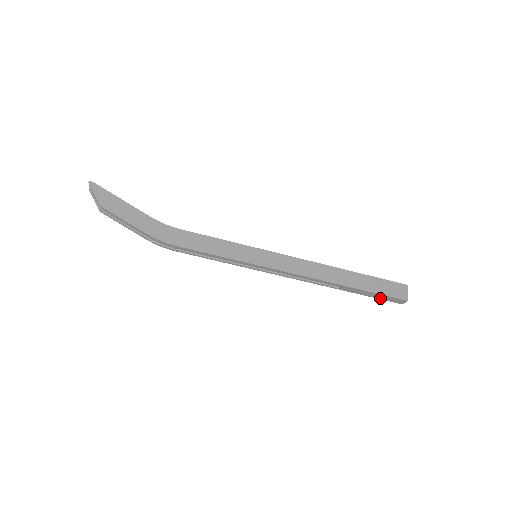
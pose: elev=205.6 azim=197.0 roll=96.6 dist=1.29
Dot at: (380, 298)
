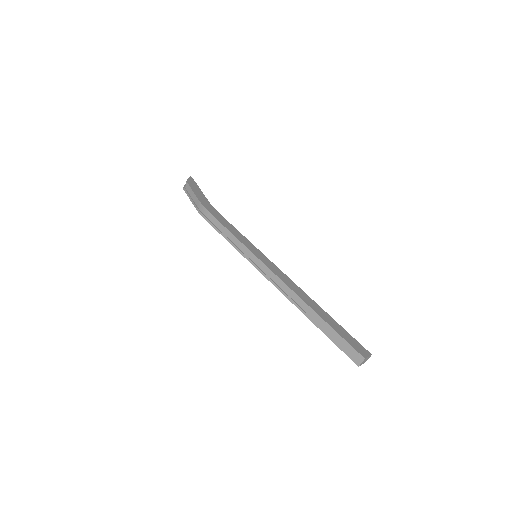
Dot at: (339, 345)
